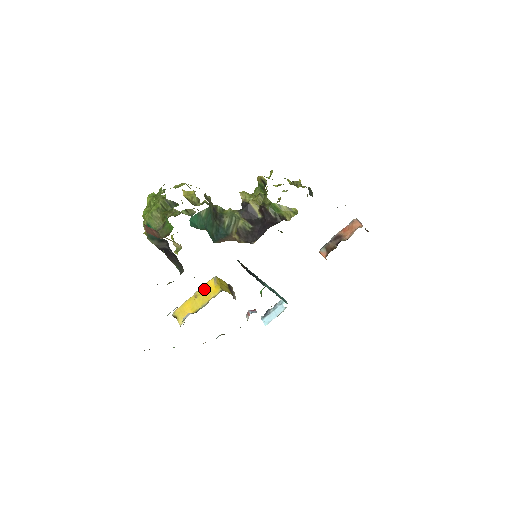
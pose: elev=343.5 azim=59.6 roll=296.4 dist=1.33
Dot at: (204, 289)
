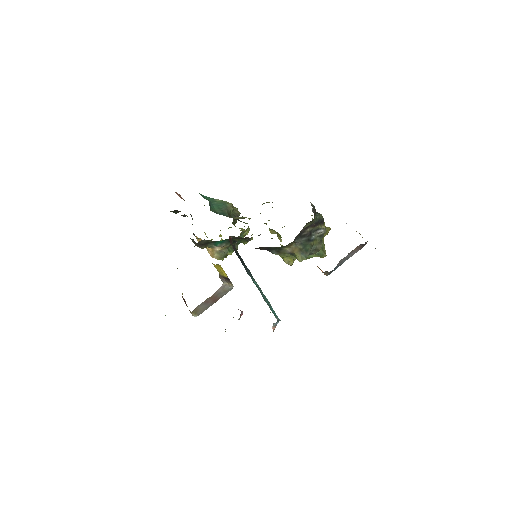
Dot at: occluded
